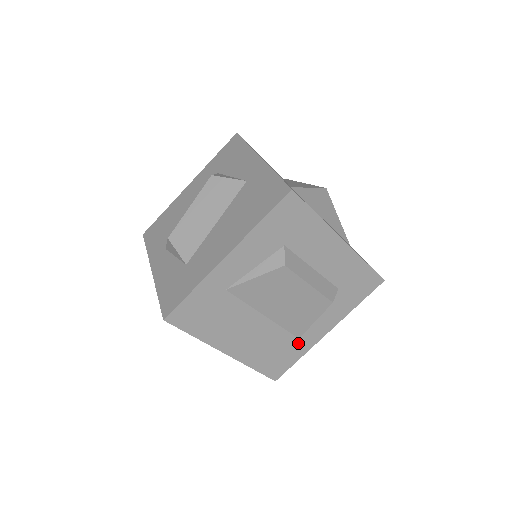
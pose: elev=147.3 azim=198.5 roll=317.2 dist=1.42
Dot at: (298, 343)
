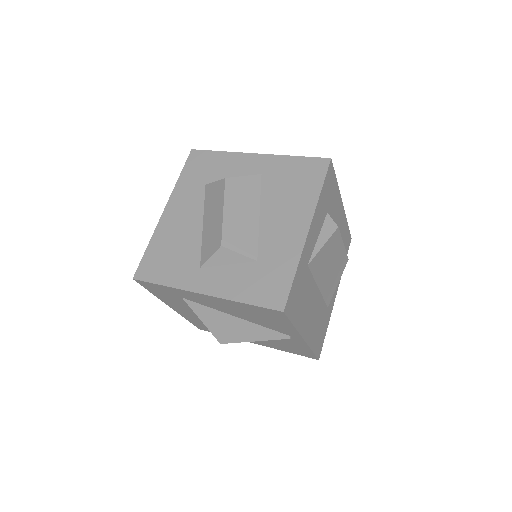
Dot at: (327, 313)
